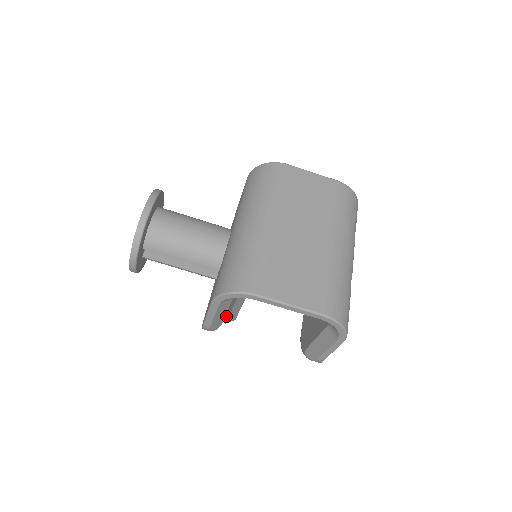
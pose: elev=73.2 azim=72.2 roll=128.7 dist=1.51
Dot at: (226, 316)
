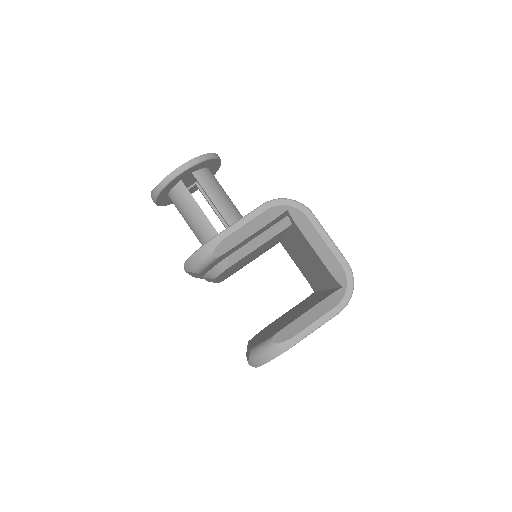
Dot at: occluded
